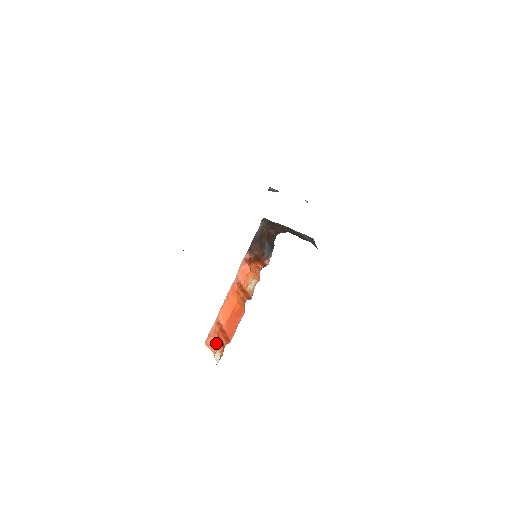
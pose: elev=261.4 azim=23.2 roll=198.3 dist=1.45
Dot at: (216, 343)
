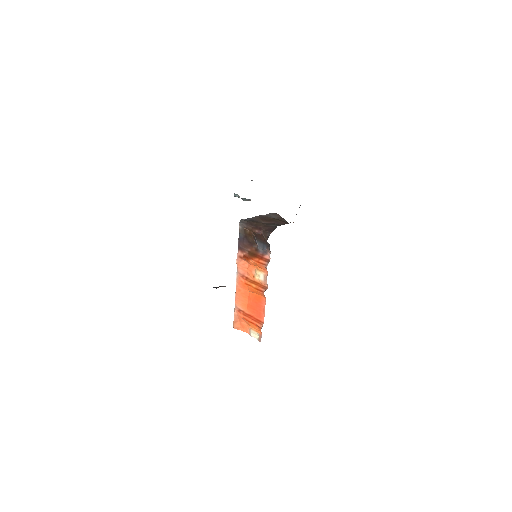
Dot at: (245, 325)
